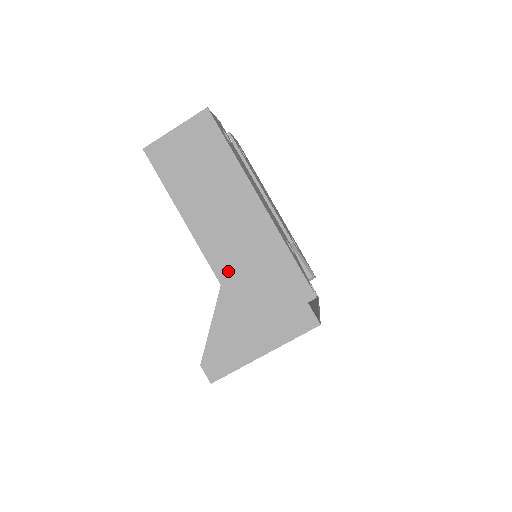
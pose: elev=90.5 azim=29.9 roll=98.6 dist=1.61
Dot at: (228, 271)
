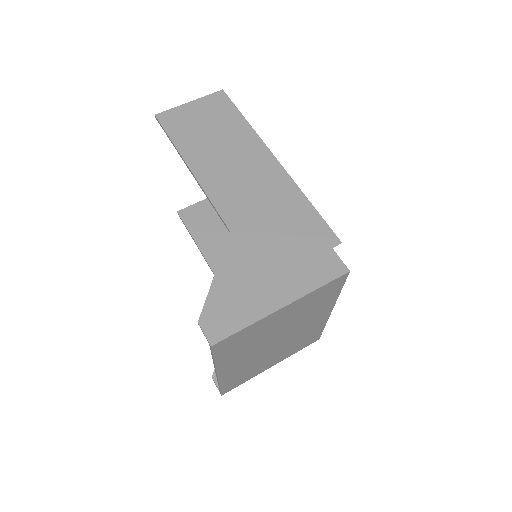
Dot at: (239, 217)
